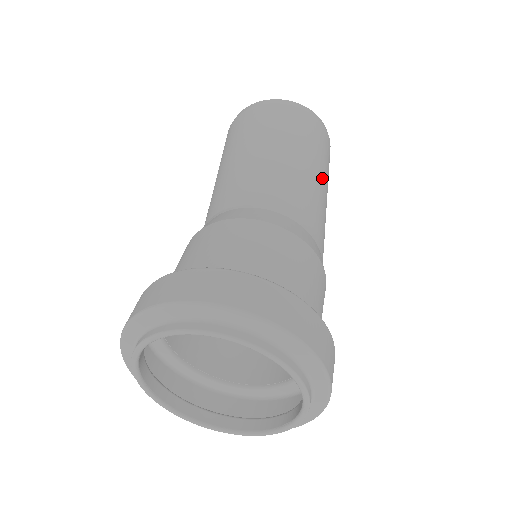
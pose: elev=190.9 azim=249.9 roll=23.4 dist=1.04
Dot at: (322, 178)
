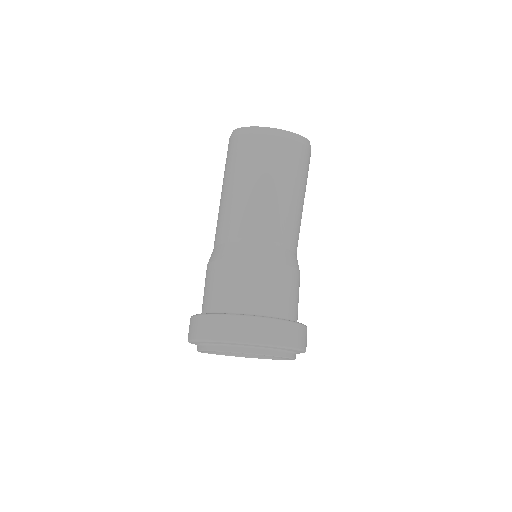
Dot at: occluded
